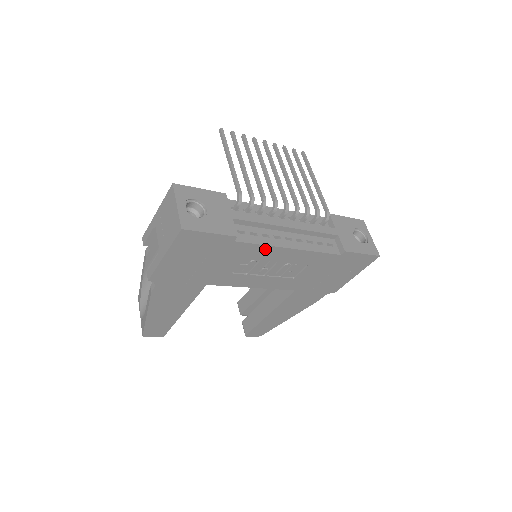
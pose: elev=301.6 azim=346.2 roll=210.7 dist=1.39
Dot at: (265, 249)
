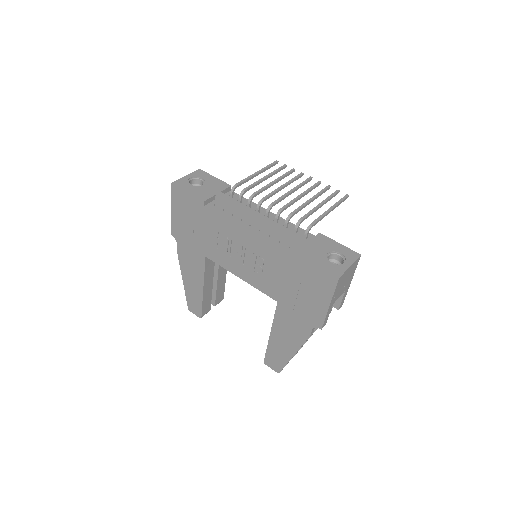
Dot at: (228, 224)
